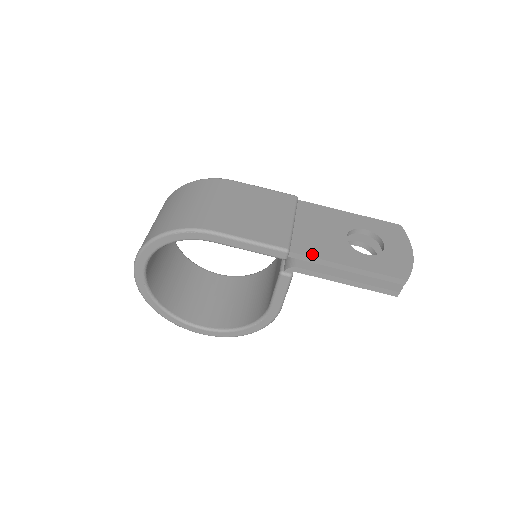
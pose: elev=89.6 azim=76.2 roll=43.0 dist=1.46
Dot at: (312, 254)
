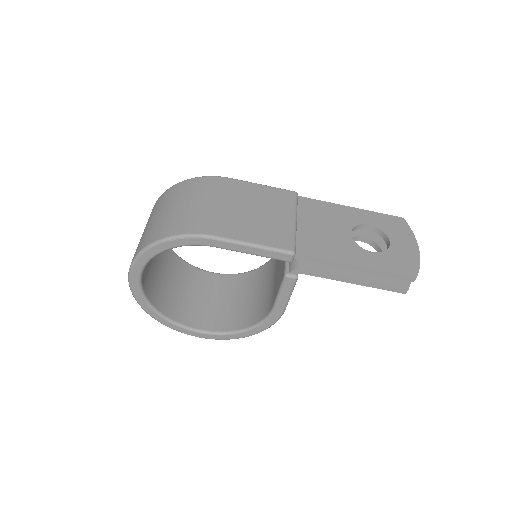
Dot at: (319, 255)
